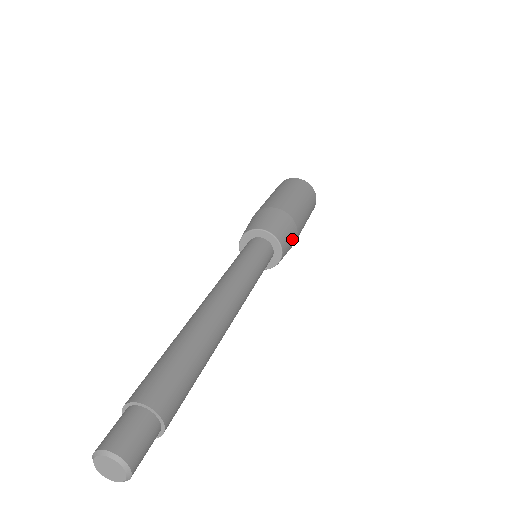
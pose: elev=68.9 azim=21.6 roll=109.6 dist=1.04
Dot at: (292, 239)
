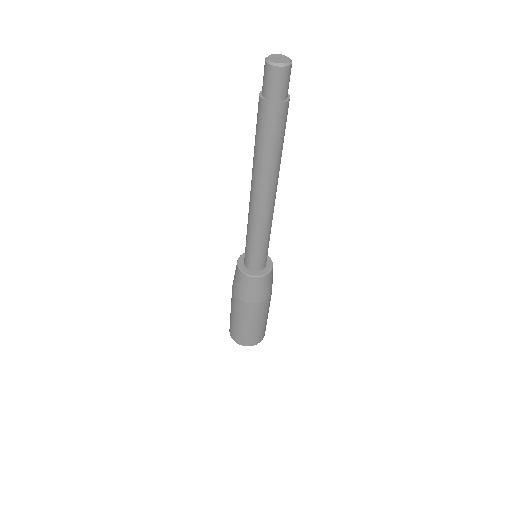
Dot at: occluded
